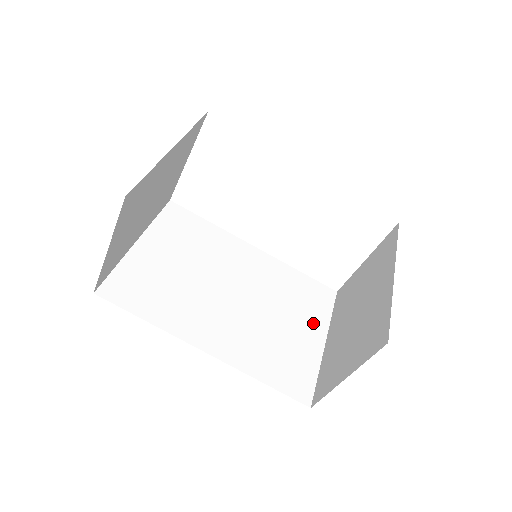
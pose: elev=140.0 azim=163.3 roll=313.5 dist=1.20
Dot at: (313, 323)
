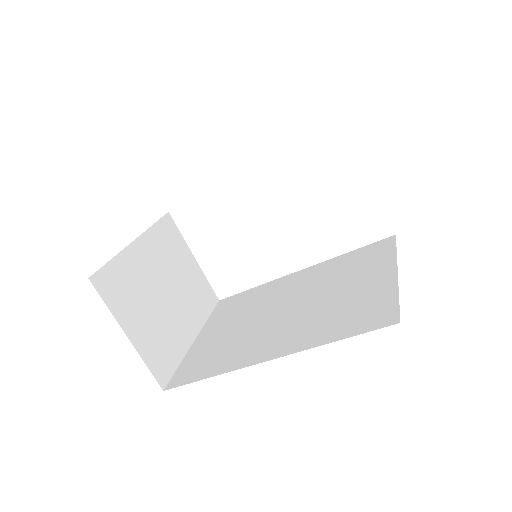
Dot at: (377, 269)
